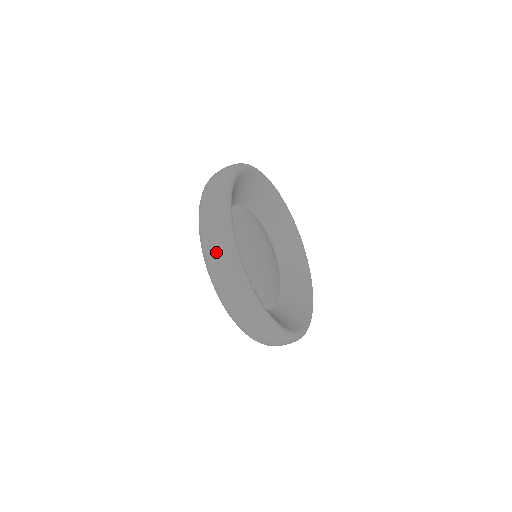
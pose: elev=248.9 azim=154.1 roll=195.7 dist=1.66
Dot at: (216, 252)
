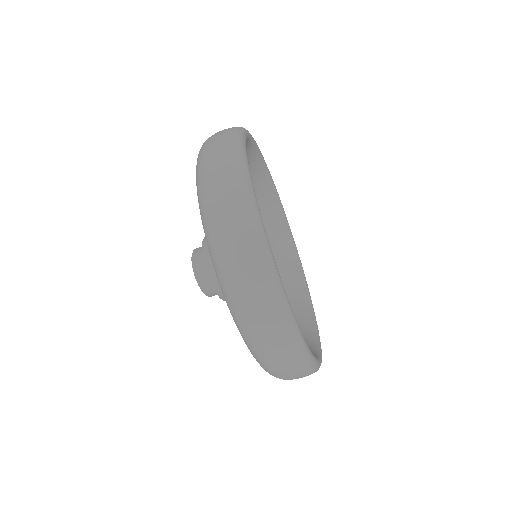
Dot at: (236, 243)
